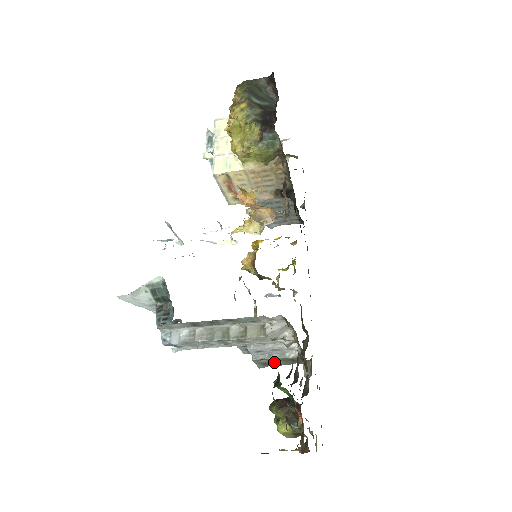
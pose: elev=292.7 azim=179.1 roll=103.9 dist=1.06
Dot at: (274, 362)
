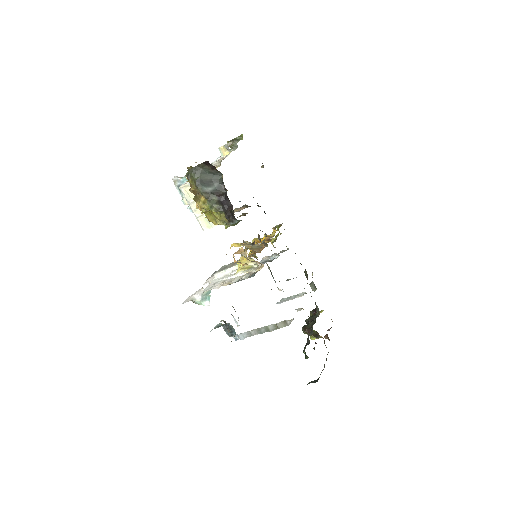
Dot at: occluded
